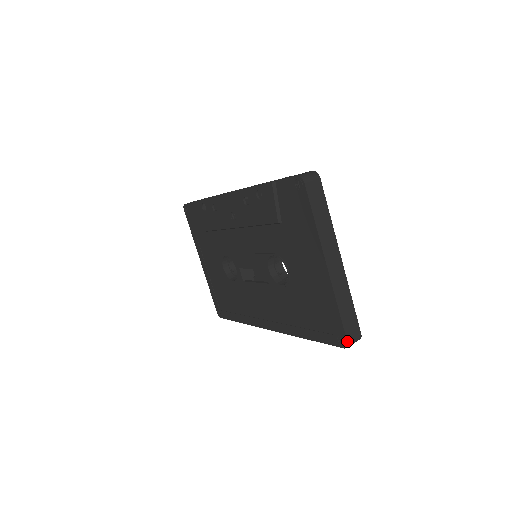
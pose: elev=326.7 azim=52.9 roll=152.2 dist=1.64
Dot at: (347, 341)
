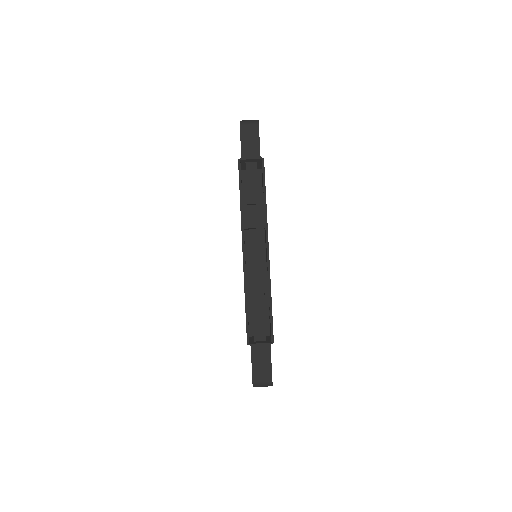
Dot at: occluded
